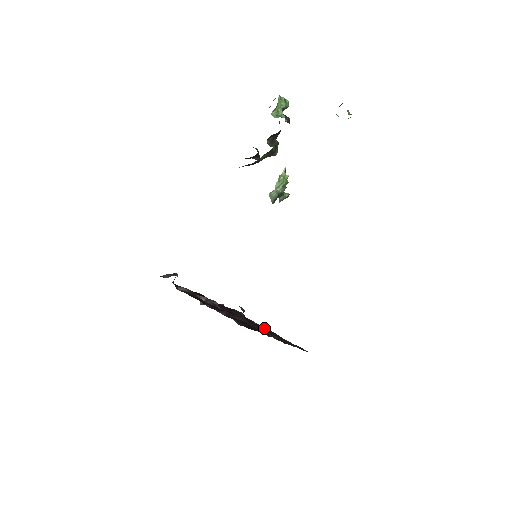
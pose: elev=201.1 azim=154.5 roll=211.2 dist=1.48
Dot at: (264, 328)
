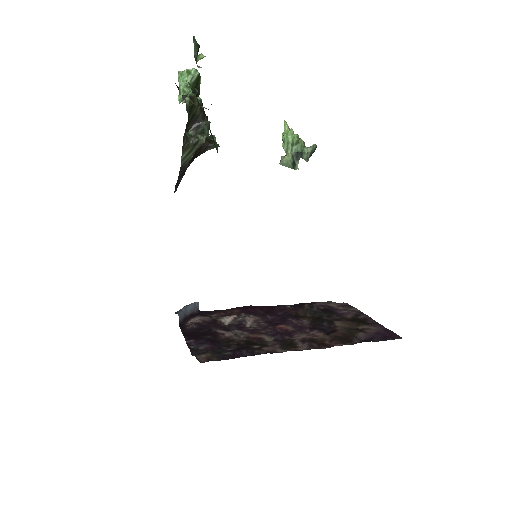
Dot at: (327, 324)
